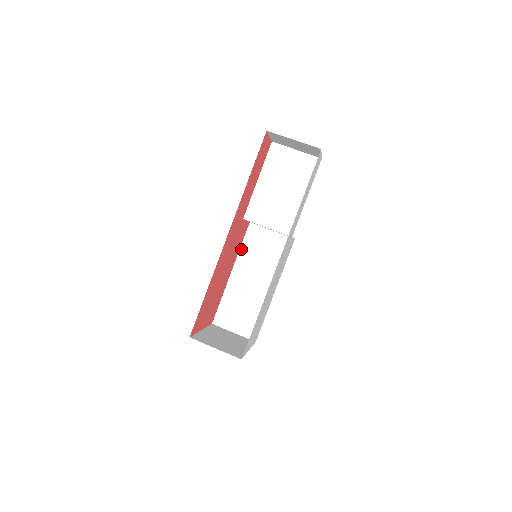
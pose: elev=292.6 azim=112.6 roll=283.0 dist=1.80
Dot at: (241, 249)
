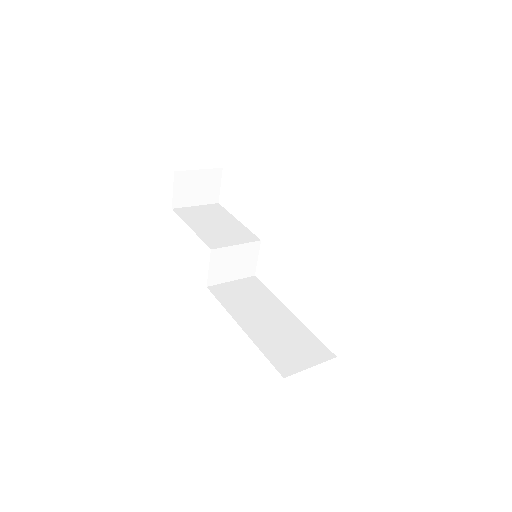
Dot at: (225, 306)
